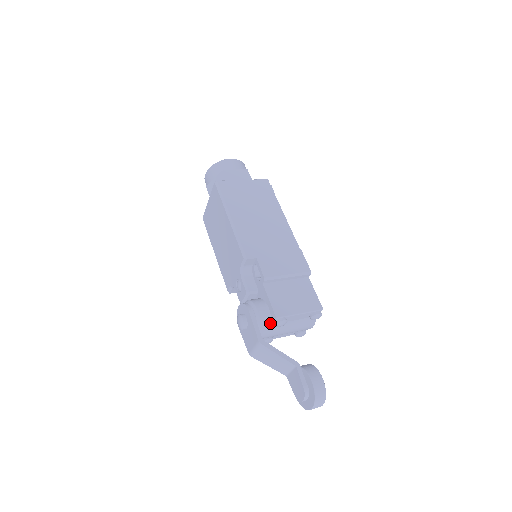
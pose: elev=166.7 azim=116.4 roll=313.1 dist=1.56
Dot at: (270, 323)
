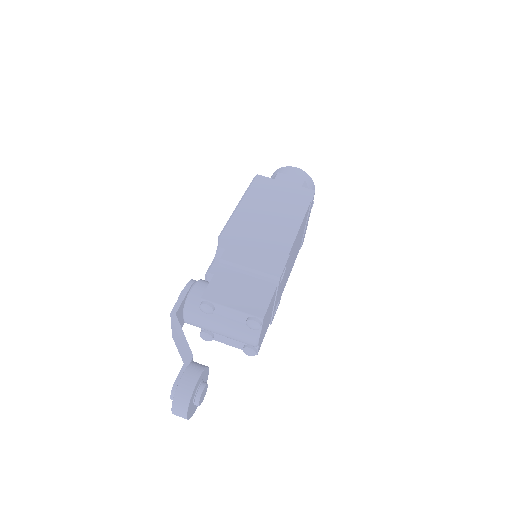
Dot at: (199, 305)
